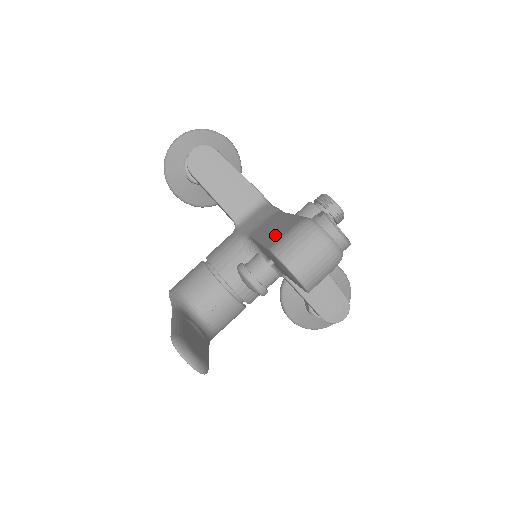
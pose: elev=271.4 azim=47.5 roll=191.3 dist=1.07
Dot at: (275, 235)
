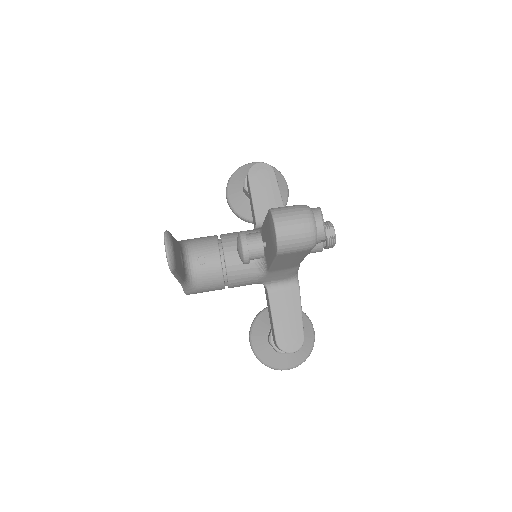
Dot at: occluded
